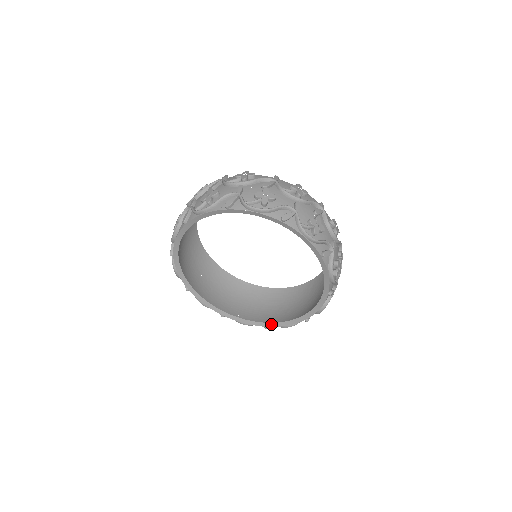
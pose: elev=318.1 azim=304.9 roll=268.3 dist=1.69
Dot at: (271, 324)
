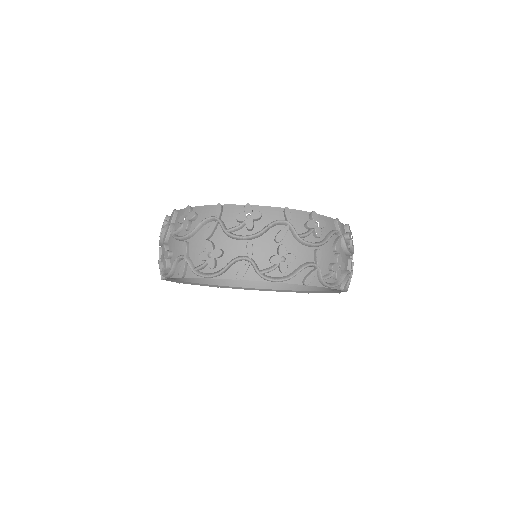
Dot at: (269, 290)
